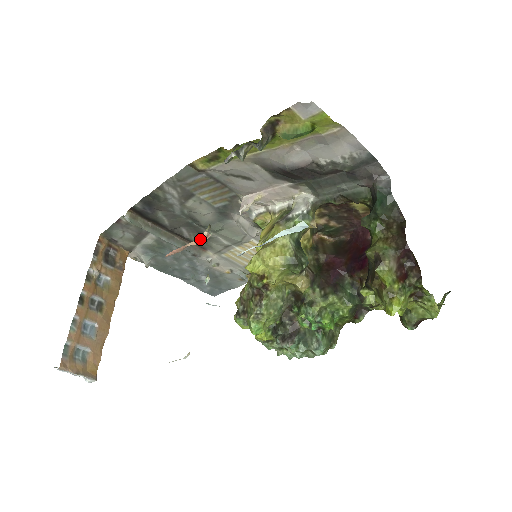
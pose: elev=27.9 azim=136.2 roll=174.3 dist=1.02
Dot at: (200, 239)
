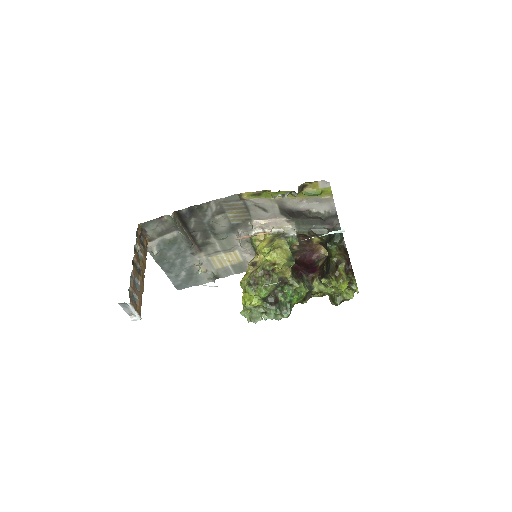
Dot at: (268, 232)
